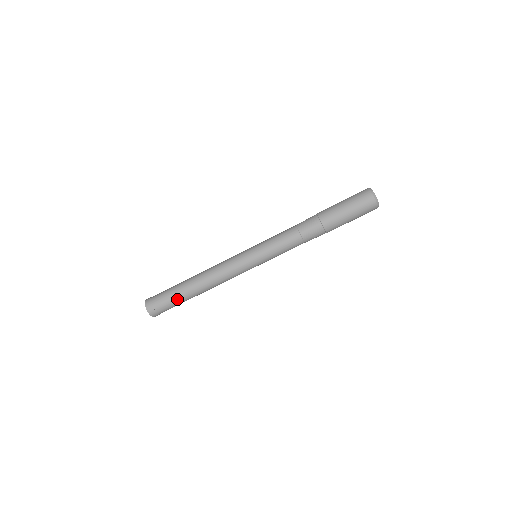
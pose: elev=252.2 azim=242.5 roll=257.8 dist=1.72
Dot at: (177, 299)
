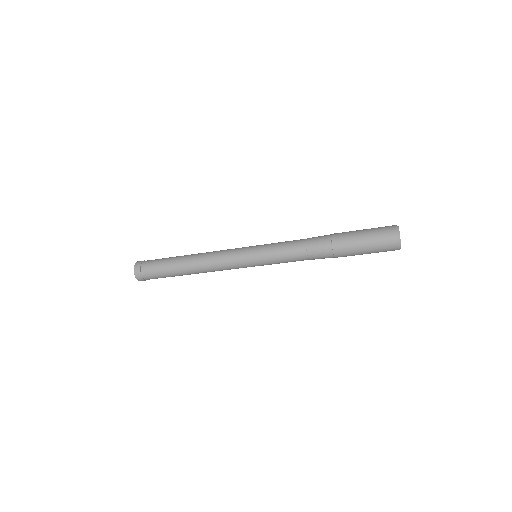
Dot at: occluded
